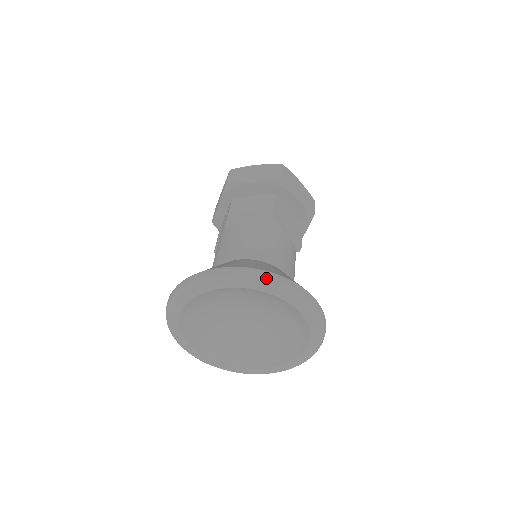
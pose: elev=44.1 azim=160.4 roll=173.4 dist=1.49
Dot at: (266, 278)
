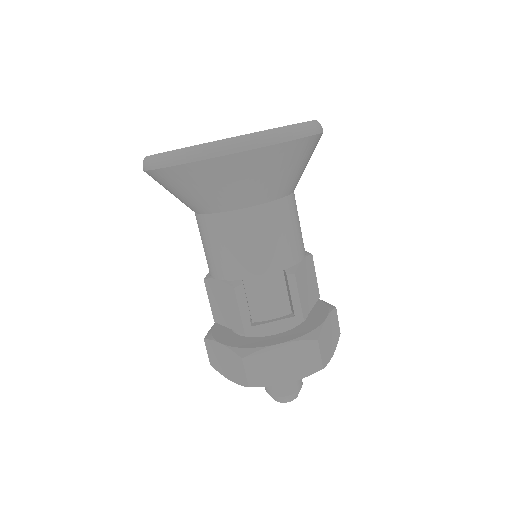
Dot at: occluded
